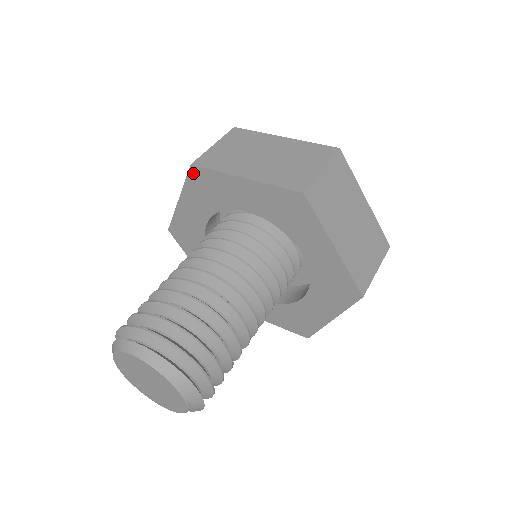
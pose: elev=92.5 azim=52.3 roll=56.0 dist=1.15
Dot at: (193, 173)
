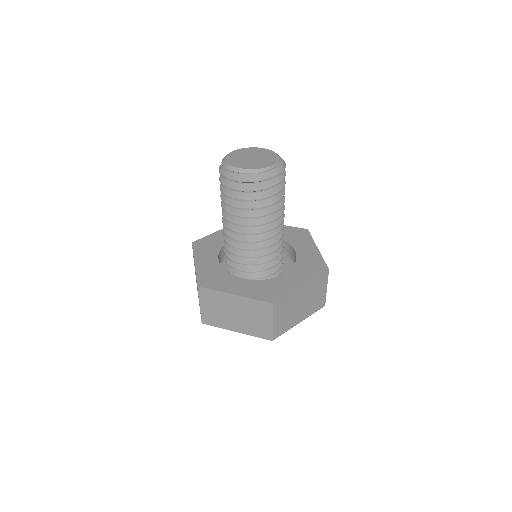
Dot at: (195, 245)
